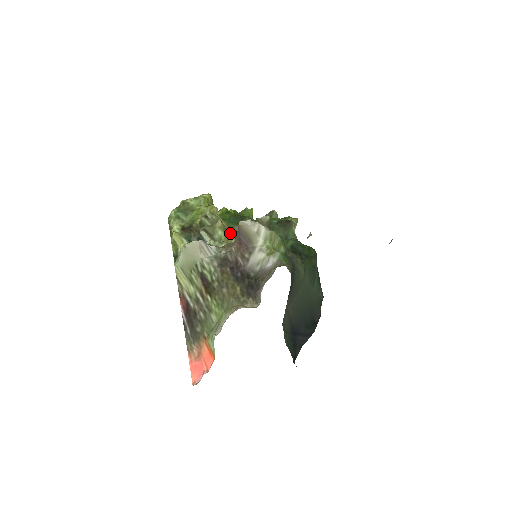
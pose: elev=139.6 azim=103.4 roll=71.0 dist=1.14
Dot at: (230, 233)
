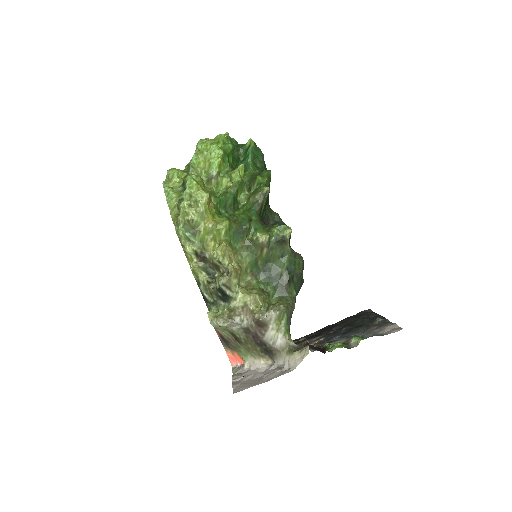
Dot at: (240, 270)
